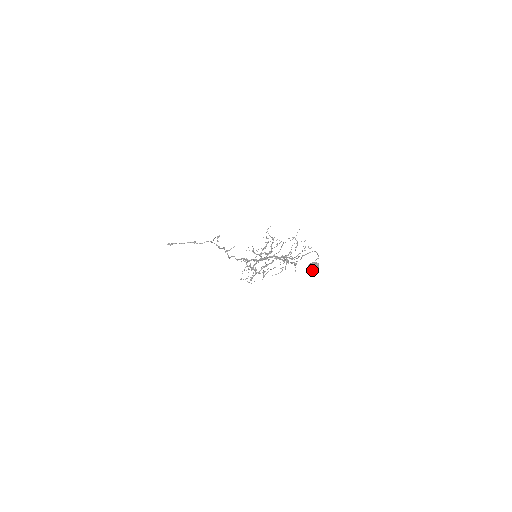
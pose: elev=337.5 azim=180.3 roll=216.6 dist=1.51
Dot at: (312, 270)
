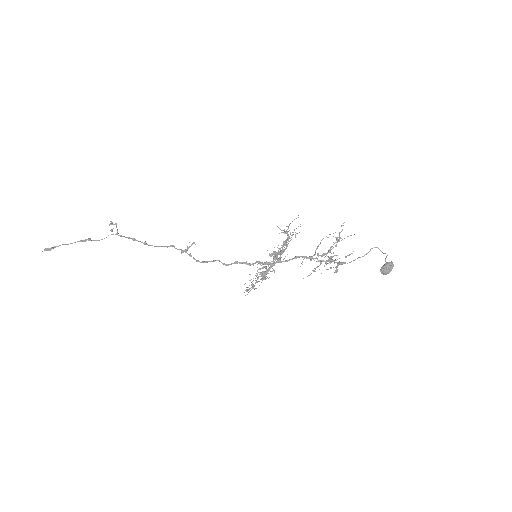
Dot at: (389, 272)
